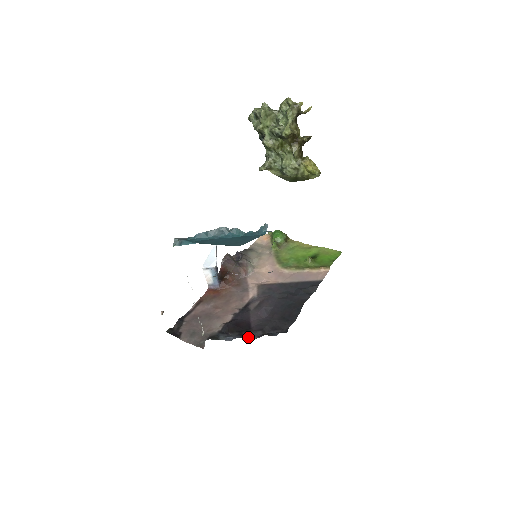
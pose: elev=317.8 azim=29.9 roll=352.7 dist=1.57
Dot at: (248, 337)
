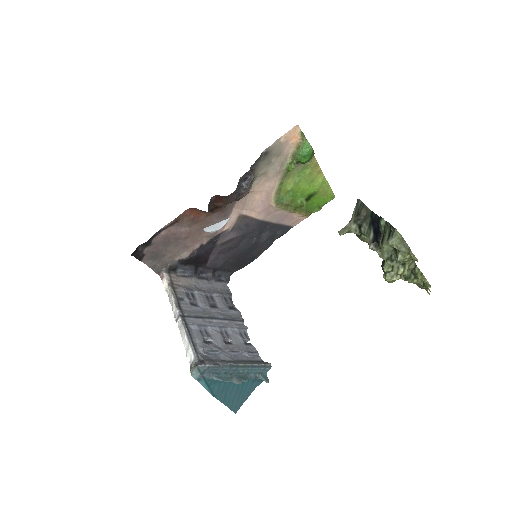
Dot at: (200, 273)
